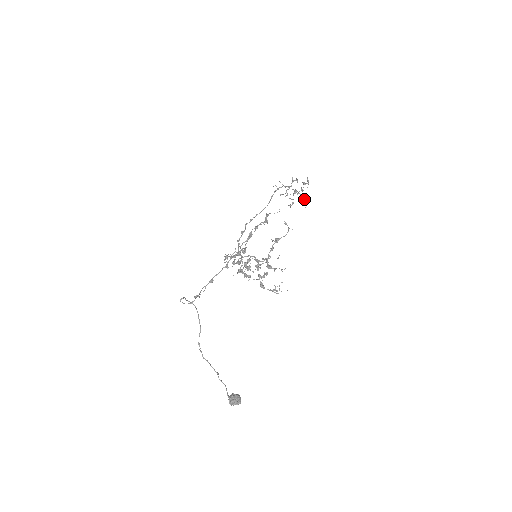
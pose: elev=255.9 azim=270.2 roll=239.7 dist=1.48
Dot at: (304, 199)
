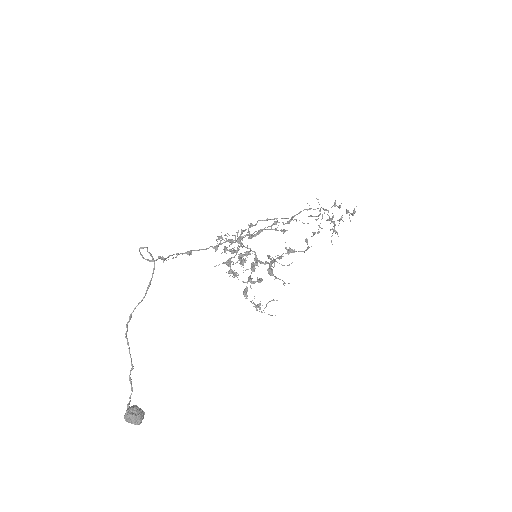
Dot at: occluded
